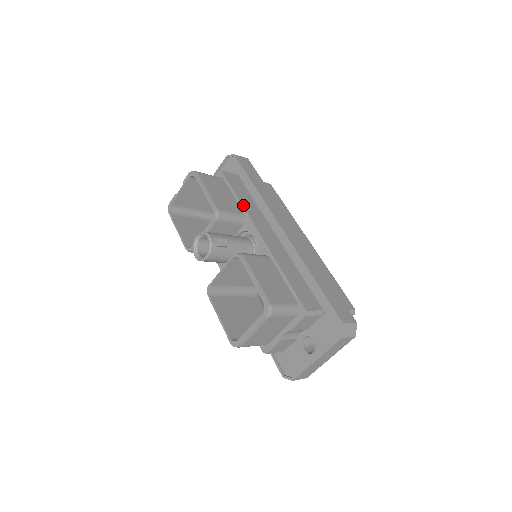
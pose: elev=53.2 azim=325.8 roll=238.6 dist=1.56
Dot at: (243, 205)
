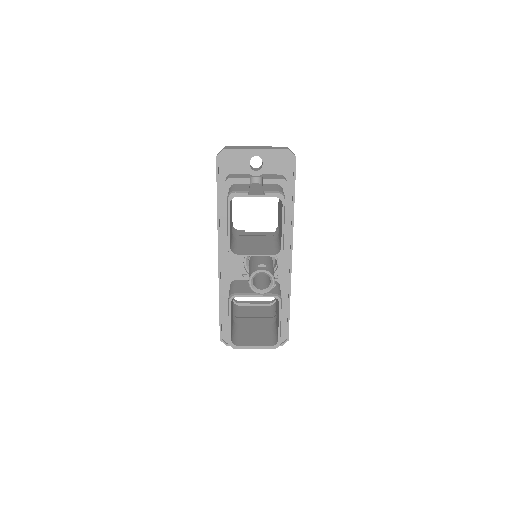
Dot at: occluded
